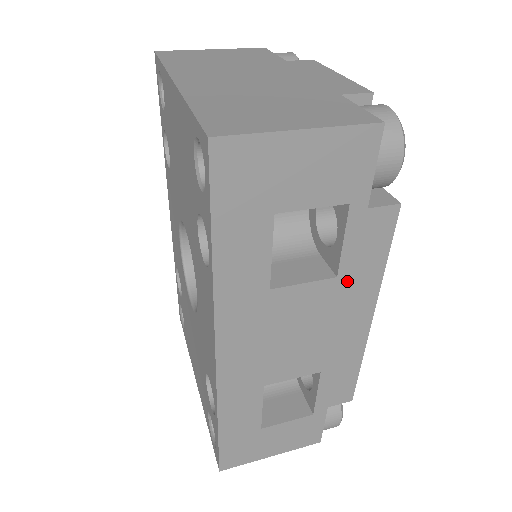
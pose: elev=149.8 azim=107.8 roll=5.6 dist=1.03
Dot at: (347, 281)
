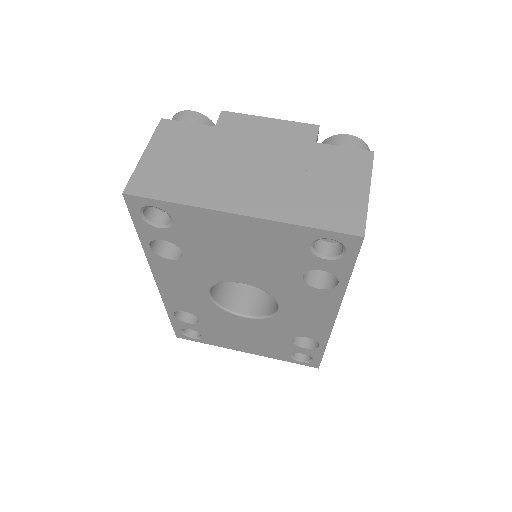
Dot at: occluded
